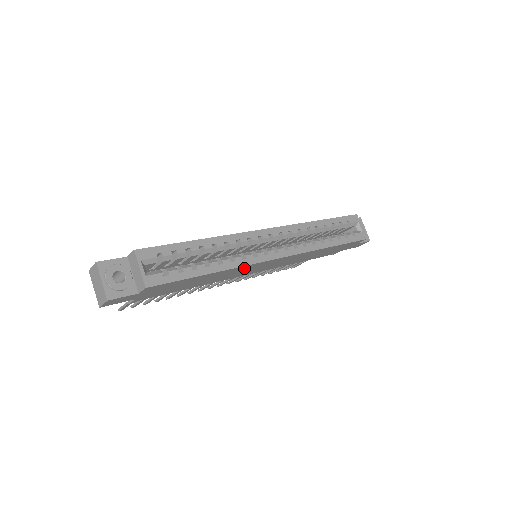
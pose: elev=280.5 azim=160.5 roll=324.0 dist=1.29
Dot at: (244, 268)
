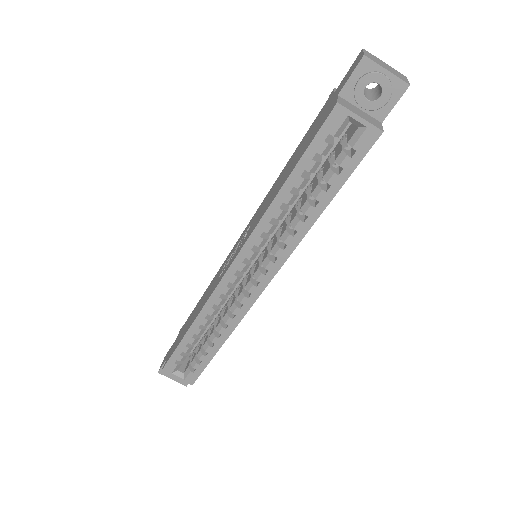
Dot at: occluded
